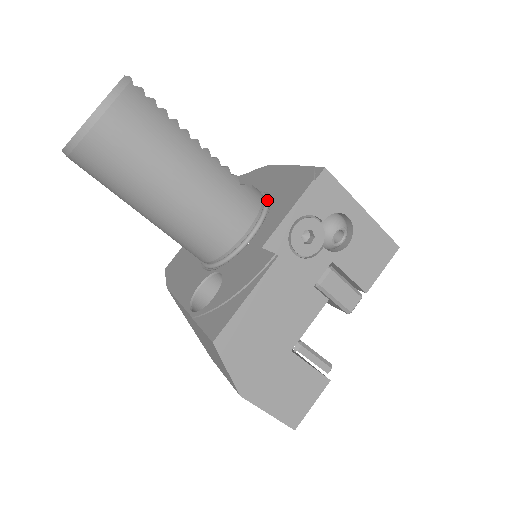
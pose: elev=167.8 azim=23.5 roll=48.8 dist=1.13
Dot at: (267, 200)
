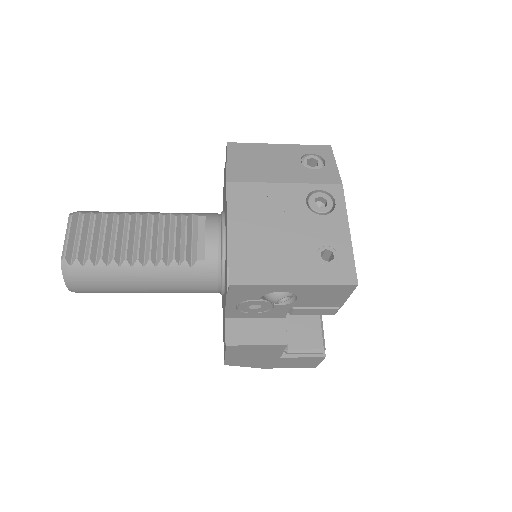
Dot at: (222, 260)
